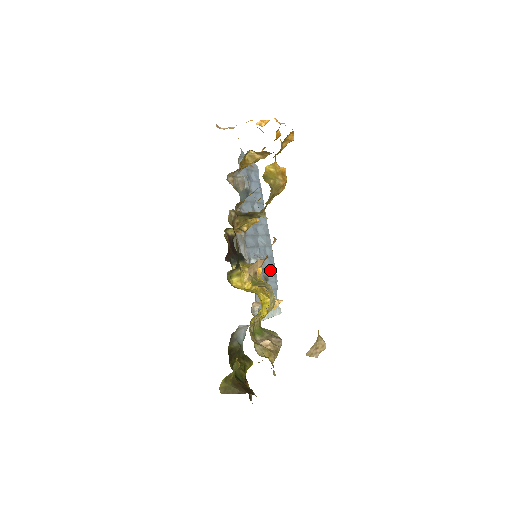
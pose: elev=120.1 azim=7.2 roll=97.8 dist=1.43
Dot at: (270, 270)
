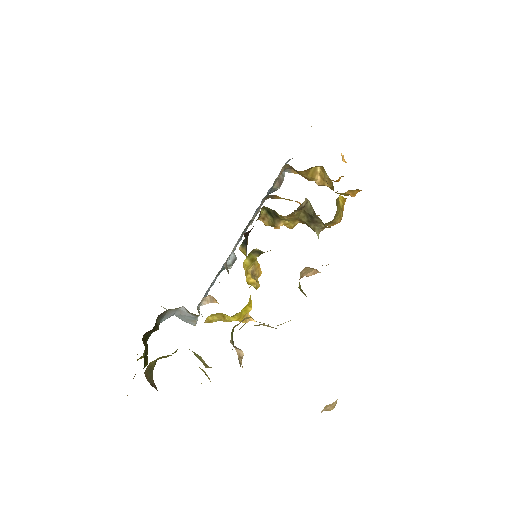
Dot at: (217, 276)
